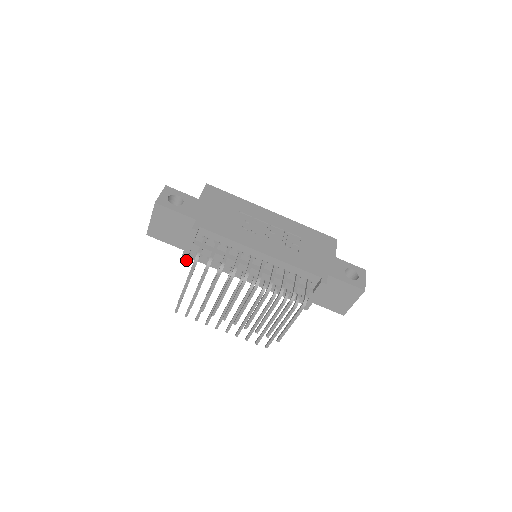
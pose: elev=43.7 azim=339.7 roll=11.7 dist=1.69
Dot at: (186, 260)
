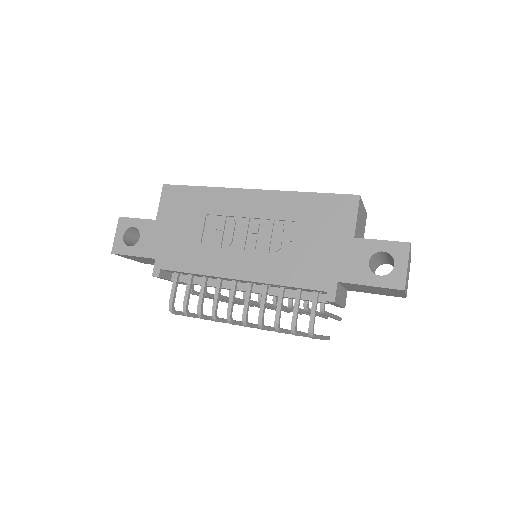
Dot at: (185, 284)
